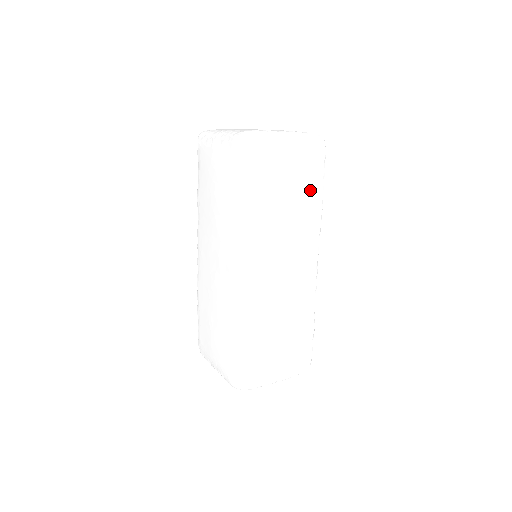
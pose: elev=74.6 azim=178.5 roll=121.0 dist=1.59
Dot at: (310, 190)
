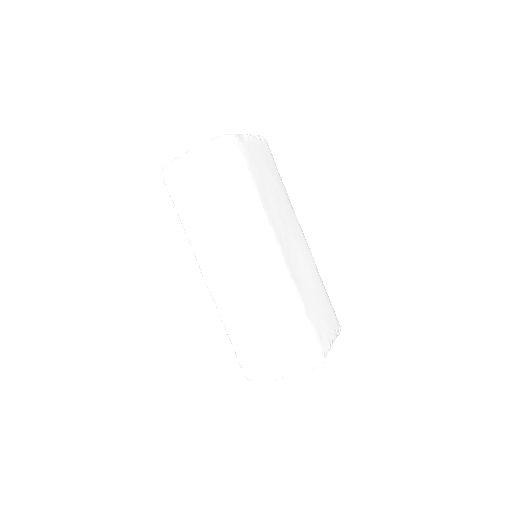
Dot at: (233, 188)
